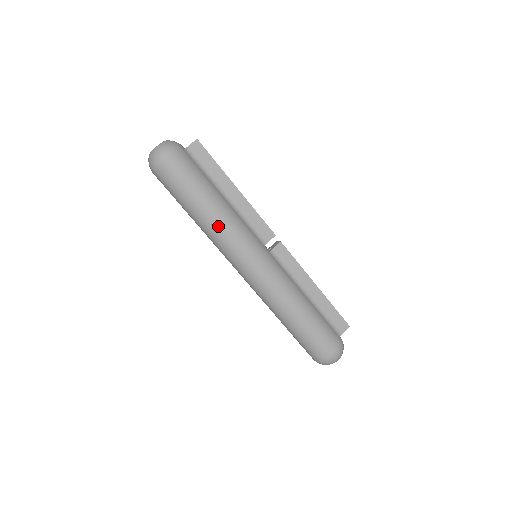
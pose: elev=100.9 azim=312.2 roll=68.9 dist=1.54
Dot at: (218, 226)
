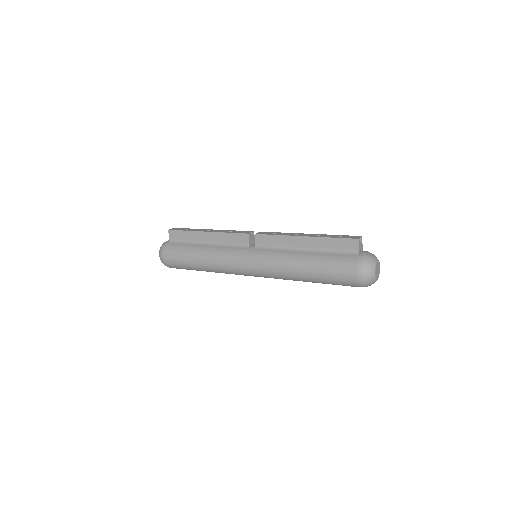
Dot at: (213, 266)
